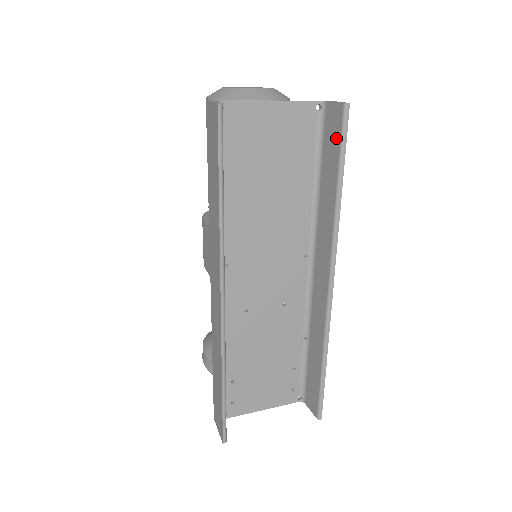
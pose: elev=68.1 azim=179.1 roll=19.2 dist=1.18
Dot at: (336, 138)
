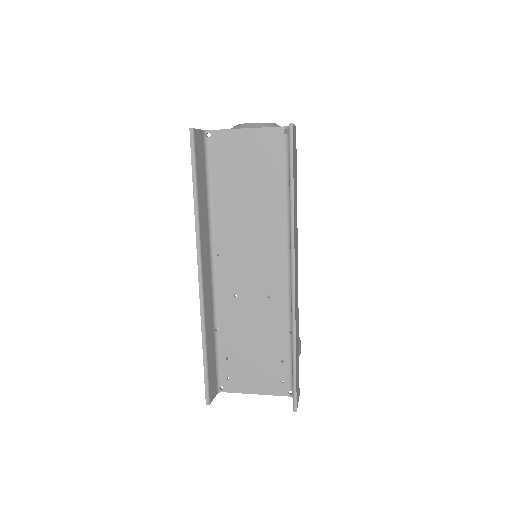
Dot at: (289, 152)
